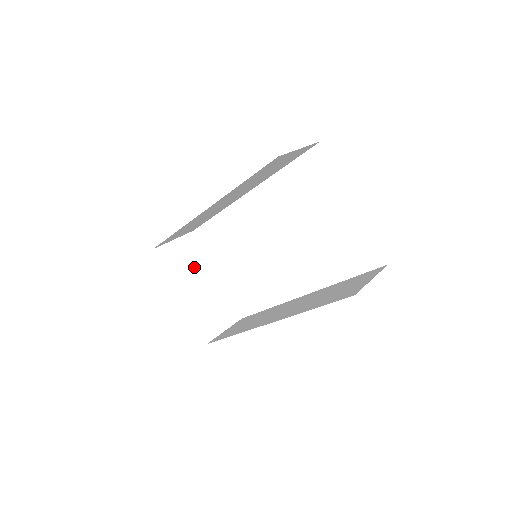
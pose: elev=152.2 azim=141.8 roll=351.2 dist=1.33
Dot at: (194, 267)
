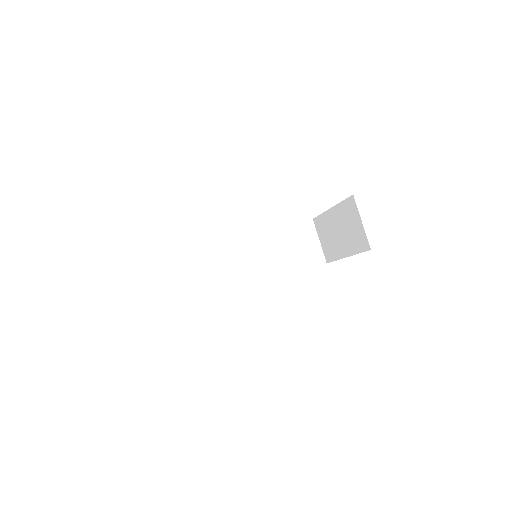
Dot at: occluded
